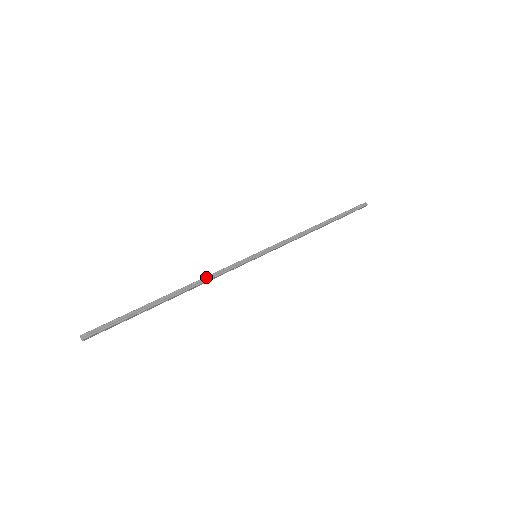
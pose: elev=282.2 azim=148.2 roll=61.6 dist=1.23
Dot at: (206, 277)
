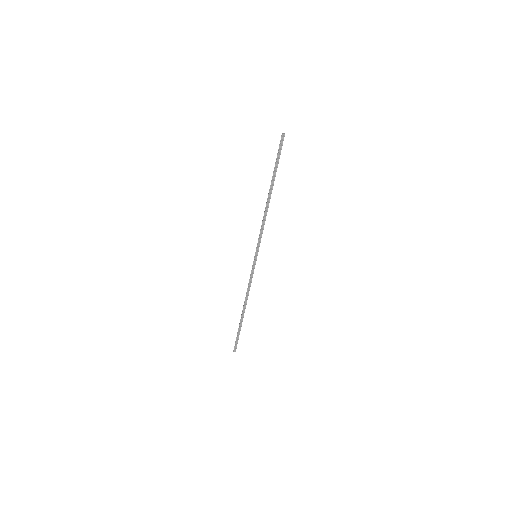
Dot at: (247, 292)
